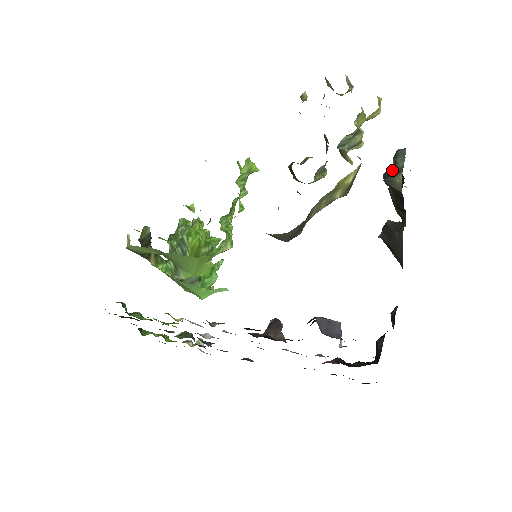
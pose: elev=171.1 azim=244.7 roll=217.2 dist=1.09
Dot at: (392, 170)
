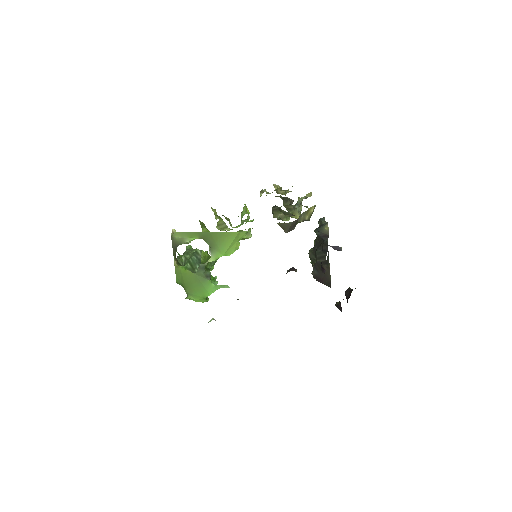
Dot at: (320, 225)
